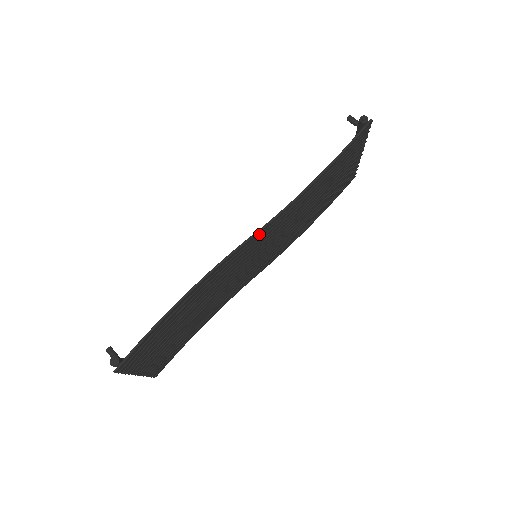
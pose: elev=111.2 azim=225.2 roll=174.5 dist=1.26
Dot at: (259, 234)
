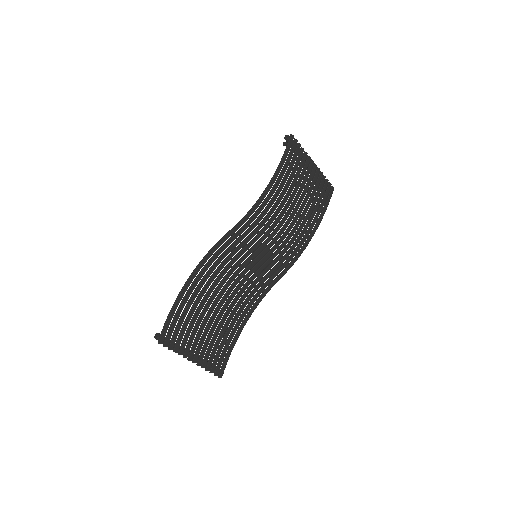
Dot at: (236, 230)
